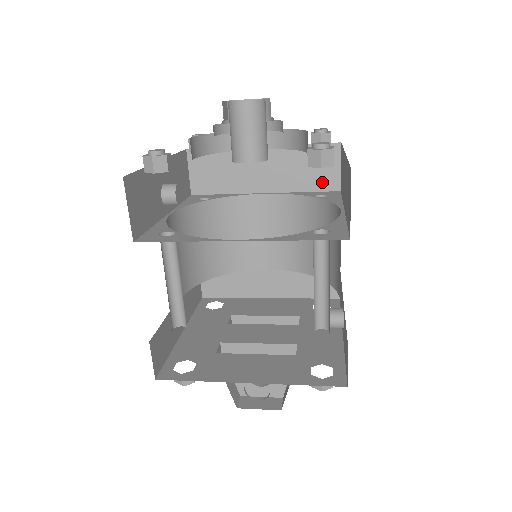
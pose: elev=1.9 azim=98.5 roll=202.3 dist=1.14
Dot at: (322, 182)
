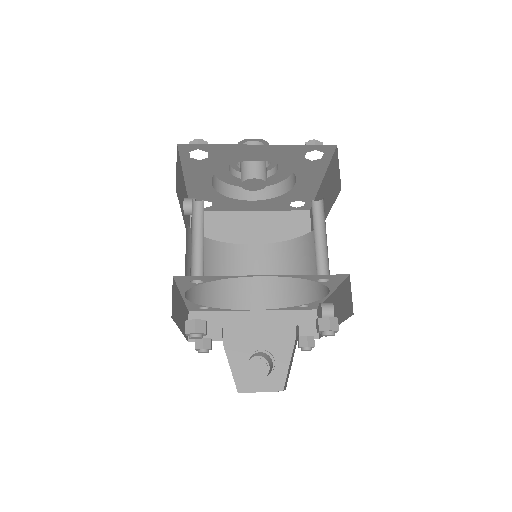
Dot at: occluded
